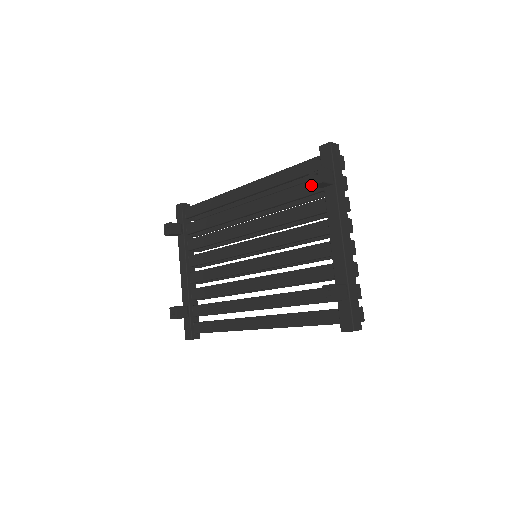
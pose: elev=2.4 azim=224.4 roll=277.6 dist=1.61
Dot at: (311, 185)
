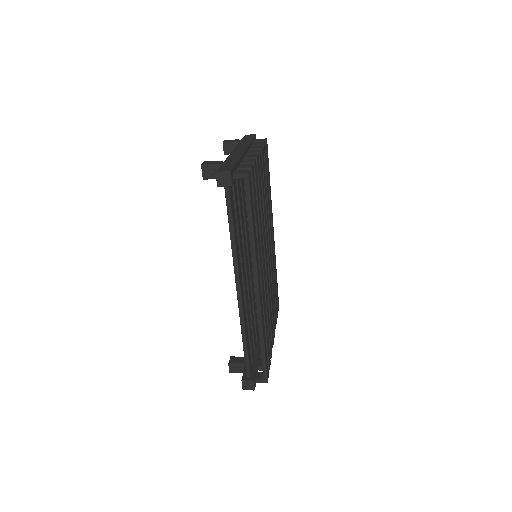
Dot at: (224, 154)
